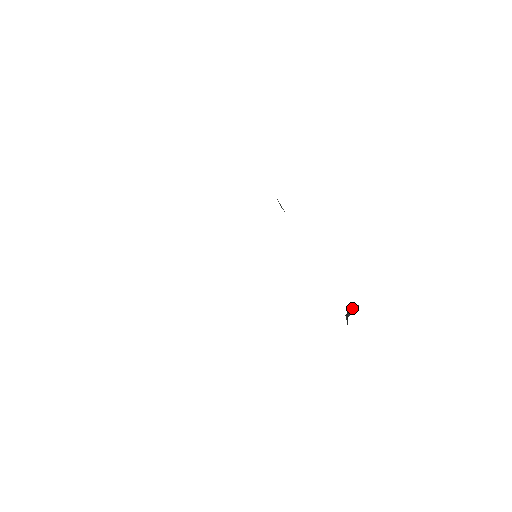
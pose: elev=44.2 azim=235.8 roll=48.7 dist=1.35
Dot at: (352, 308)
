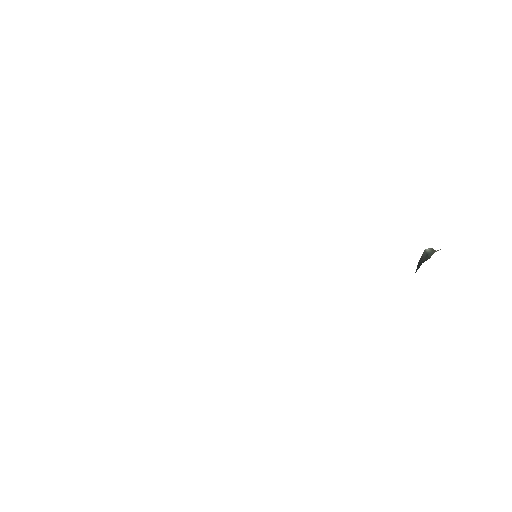
Dot at: (424, 256)
